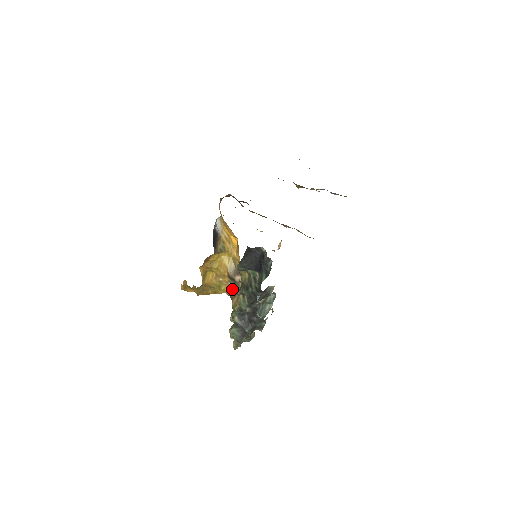
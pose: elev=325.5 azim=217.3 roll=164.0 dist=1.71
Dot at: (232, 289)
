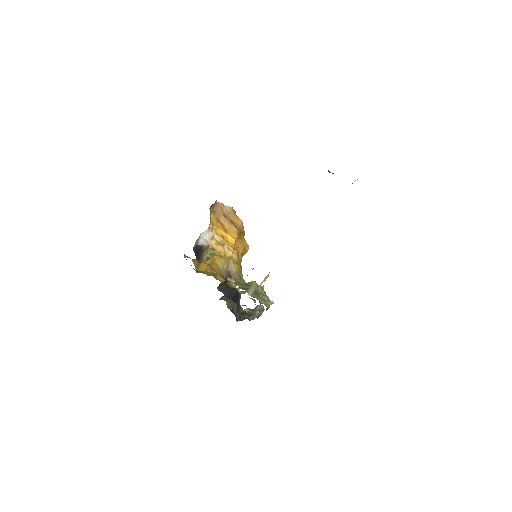
Dot at: occluded
